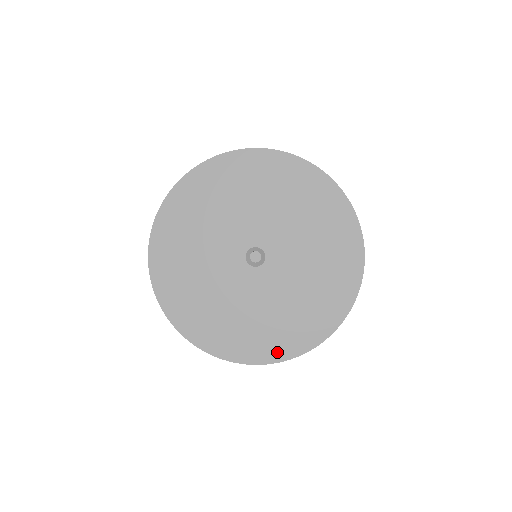
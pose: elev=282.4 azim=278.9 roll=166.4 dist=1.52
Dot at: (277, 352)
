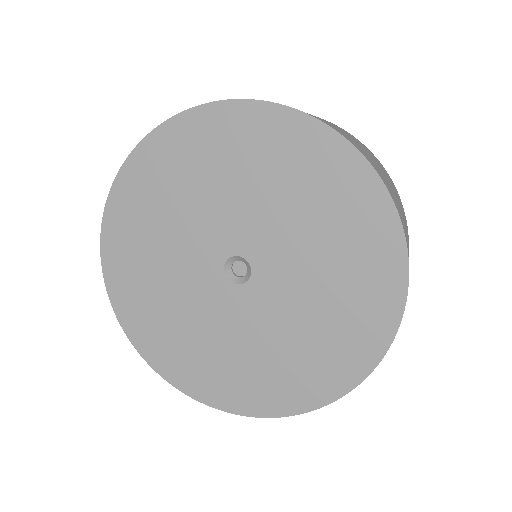
Dot at: (246, 403)
